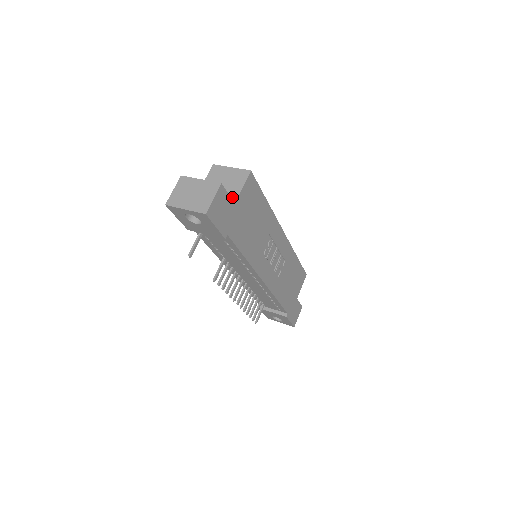
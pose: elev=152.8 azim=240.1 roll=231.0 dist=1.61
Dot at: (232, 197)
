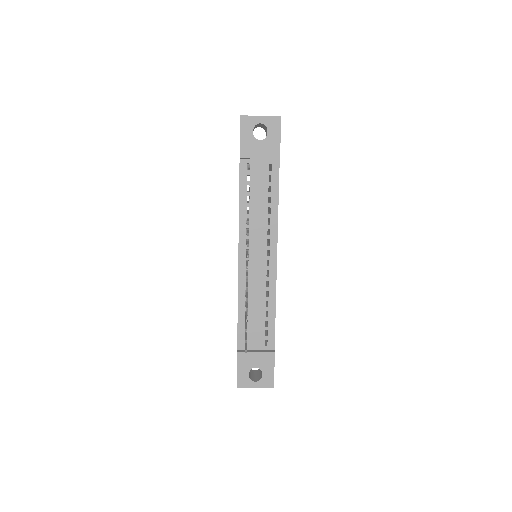
Dot at: occluded
